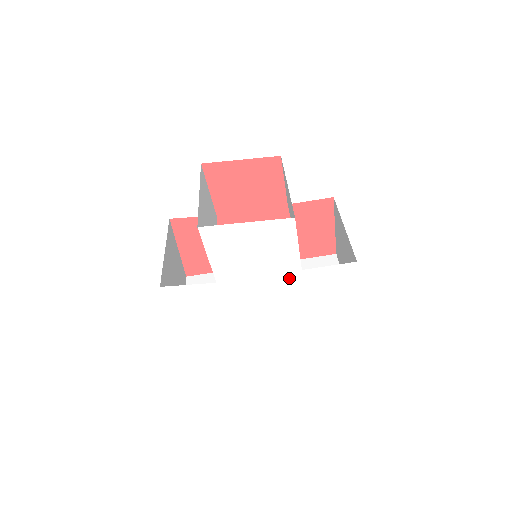
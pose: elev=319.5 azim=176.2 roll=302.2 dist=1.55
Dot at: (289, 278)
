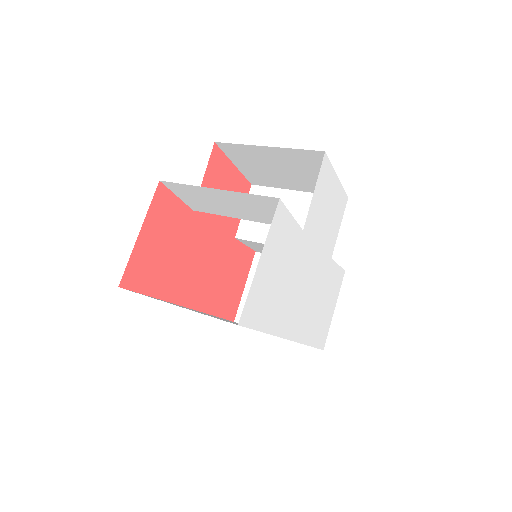
Dot at: (325, 263)
